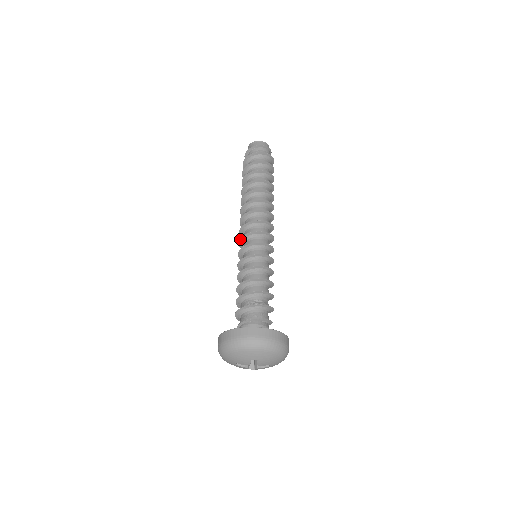
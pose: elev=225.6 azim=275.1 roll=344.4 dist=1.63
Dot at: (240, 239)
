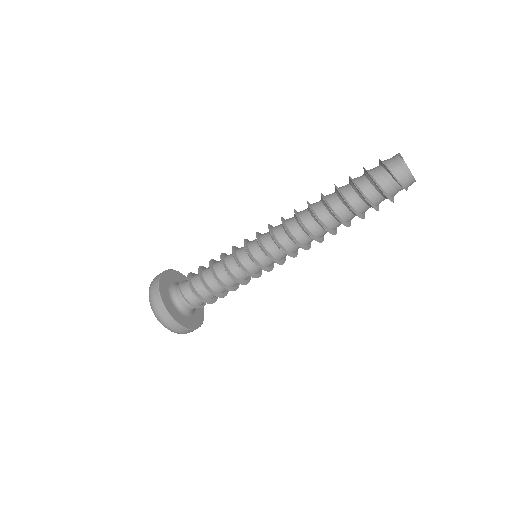
Dot at: (262, 248)
